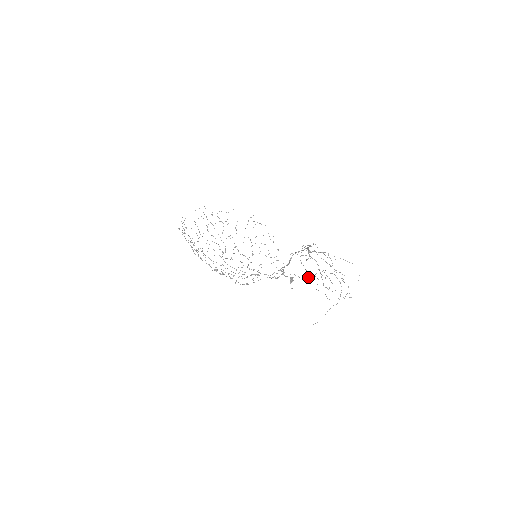
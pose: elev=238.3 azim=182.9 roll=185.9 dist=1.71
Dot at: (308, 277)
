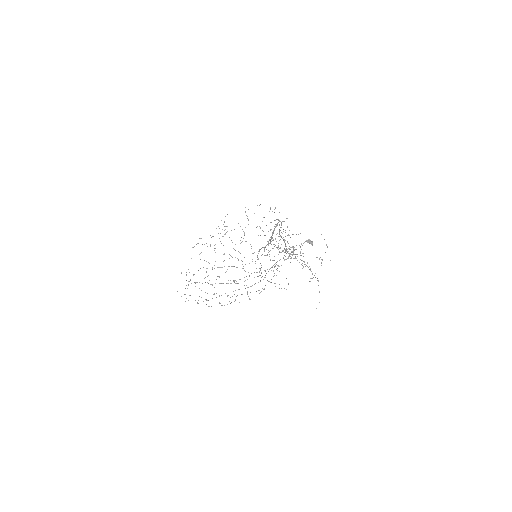
Dot at: occluded
